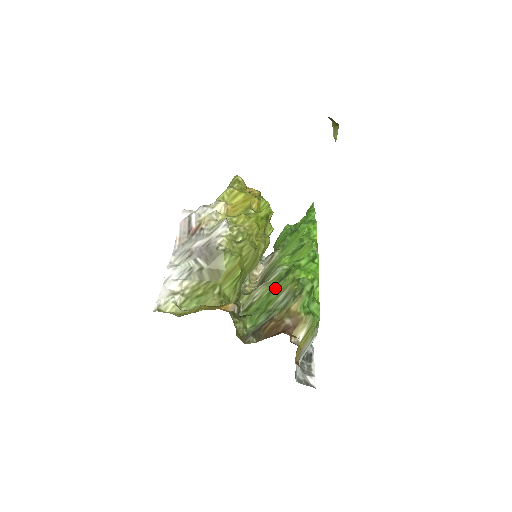
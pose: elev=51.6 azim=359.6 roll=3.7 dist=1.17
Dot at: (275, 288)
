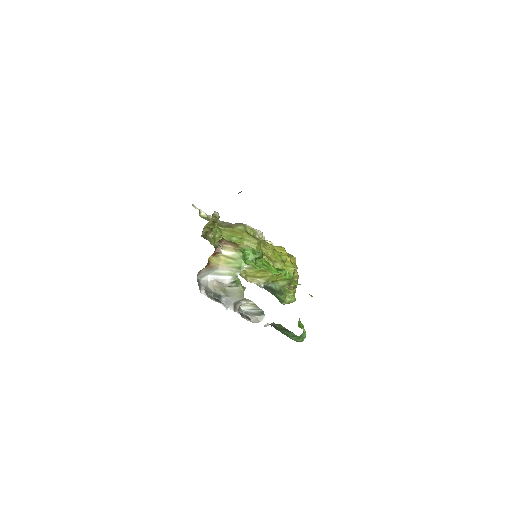
Dot at: occluded
